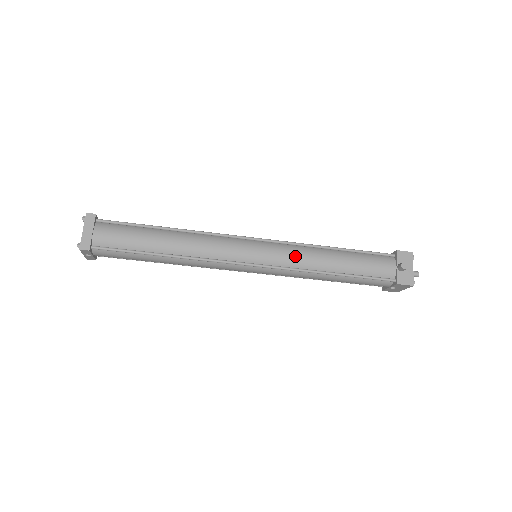
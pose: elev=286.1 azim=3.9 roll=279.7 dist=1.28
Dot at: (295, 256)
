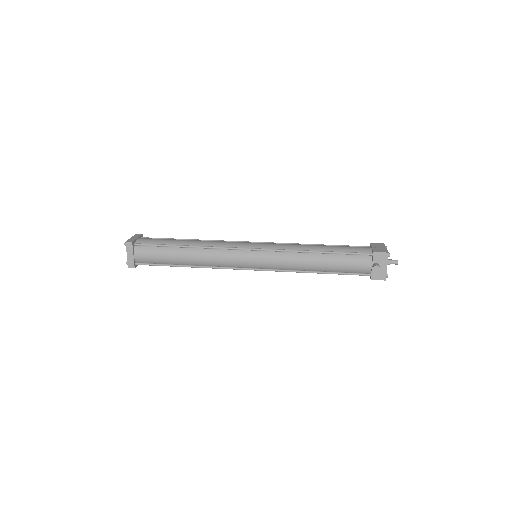
Dot at: (283, 262)
